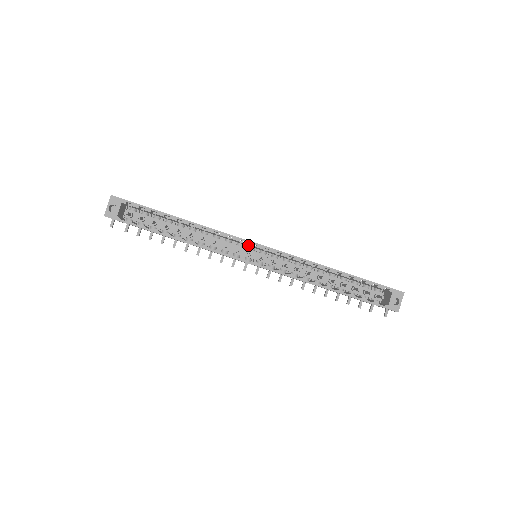
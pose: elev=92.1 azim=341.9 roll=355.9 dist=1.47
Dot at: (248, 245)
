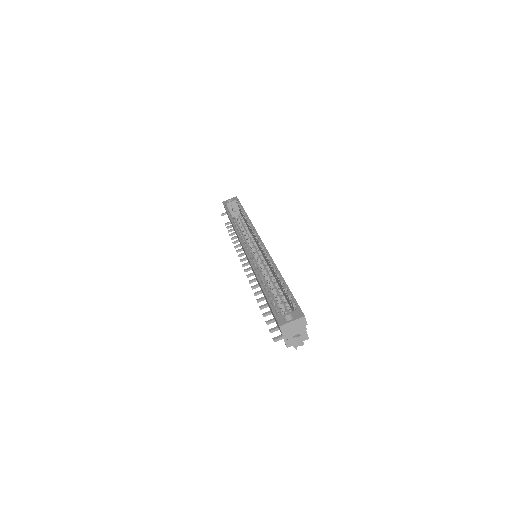
Dot at: (259, 246)
